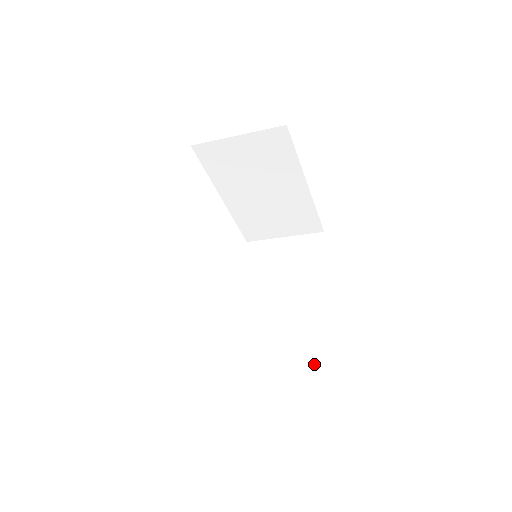
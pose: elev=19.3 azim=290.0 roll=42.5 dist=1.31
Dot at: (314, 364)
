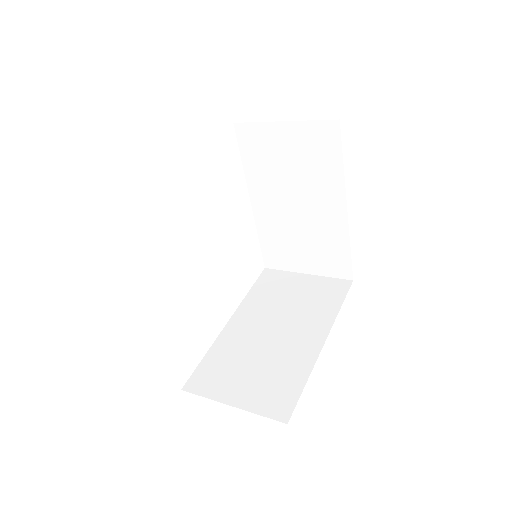
Dot at: (277, 415)
